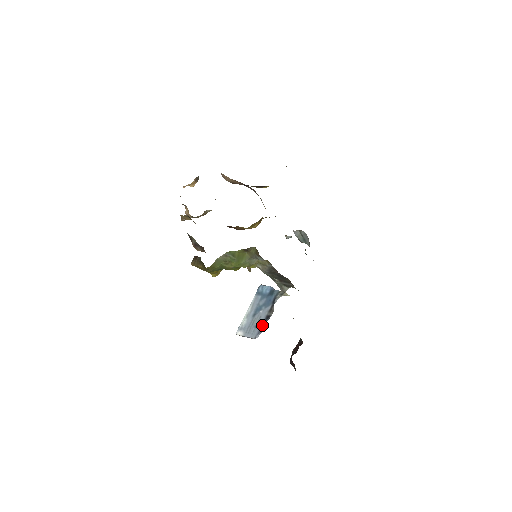
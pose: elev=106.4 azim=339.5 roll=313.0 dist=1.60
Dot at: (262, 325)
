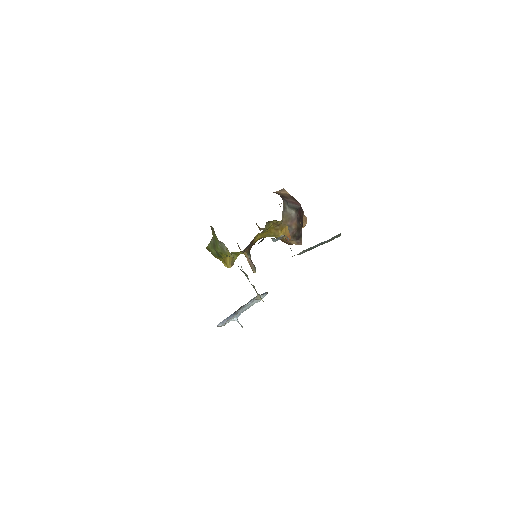
Dot at: (228, 317)
